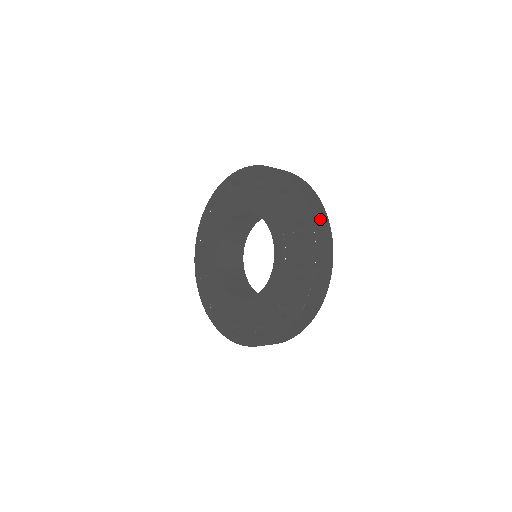
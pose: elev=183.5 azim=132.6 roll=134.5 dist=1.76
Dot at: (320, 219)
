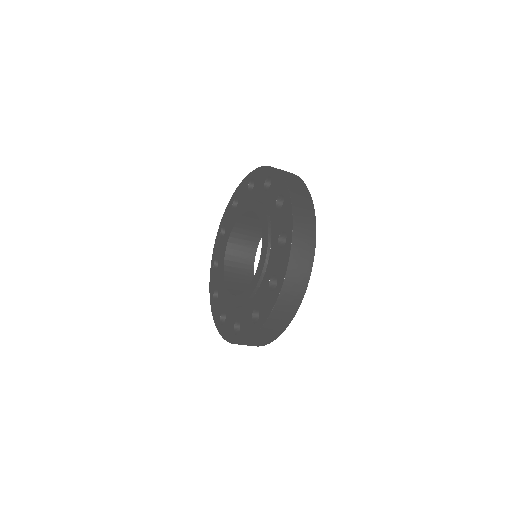
Dot at: (304, 233)
